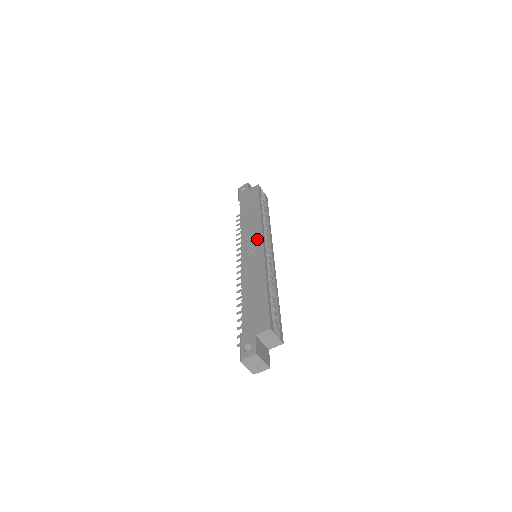
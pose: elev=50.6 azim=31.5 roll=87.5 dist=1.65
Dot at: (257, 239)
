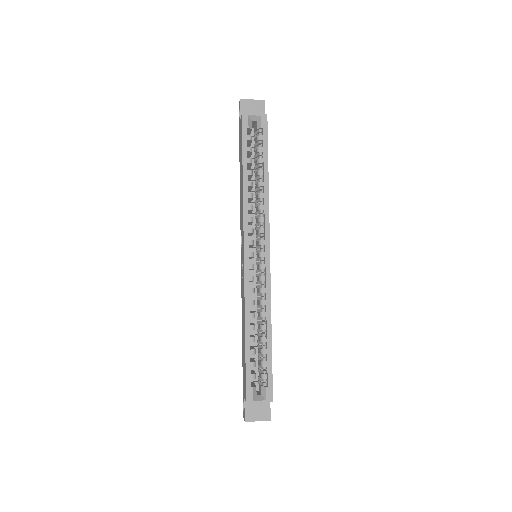
Dot at: occluded
